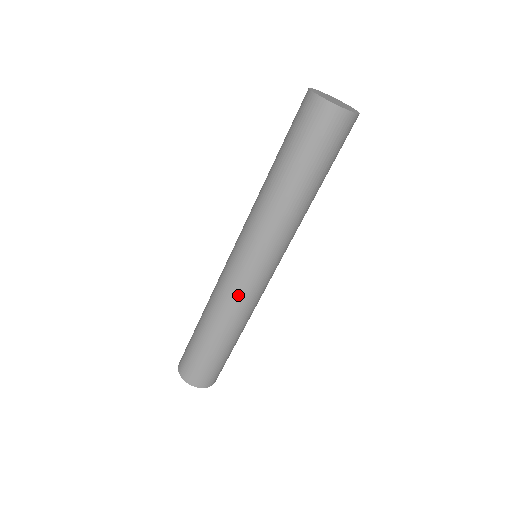
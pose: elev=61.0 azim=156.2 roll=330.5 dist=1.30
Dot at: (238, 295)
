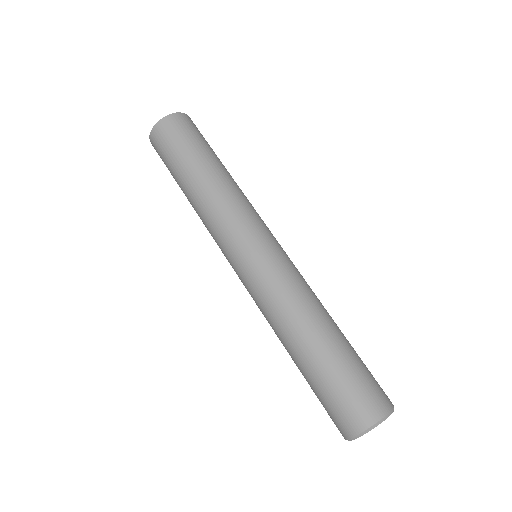
Dot at: (269, 286)
